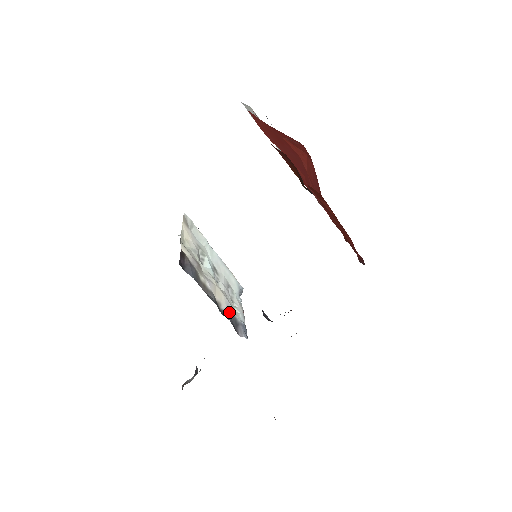
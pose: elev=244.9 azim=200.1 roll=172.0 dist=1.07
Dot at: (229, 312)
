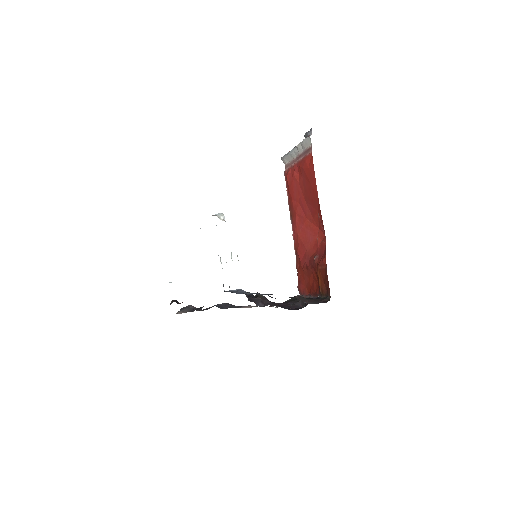
Dot at: occluded
